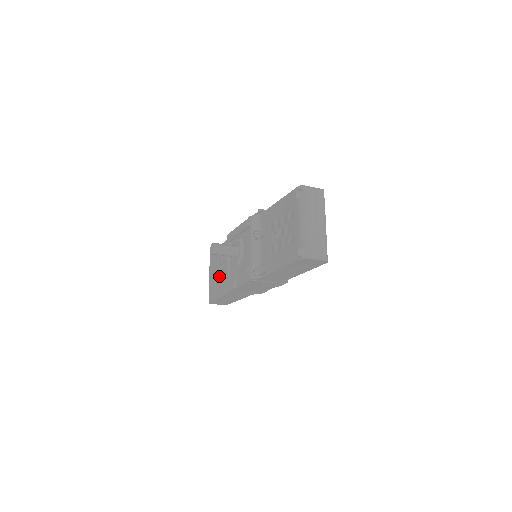
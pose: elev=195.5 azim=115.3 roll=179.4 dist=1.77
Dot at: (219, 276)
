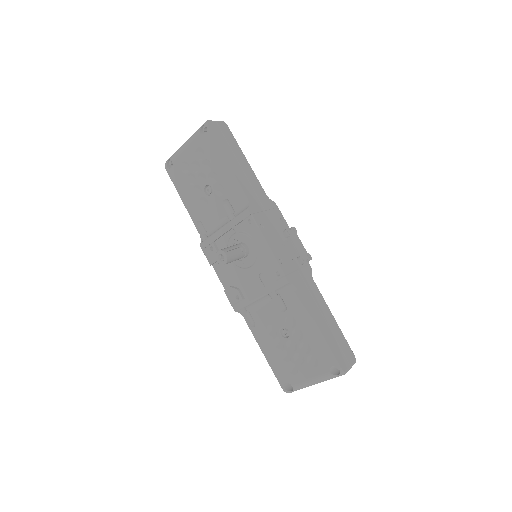
Dot at: (201, 189)
